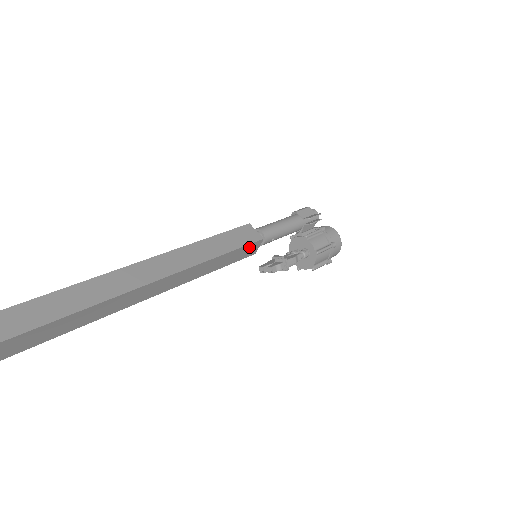
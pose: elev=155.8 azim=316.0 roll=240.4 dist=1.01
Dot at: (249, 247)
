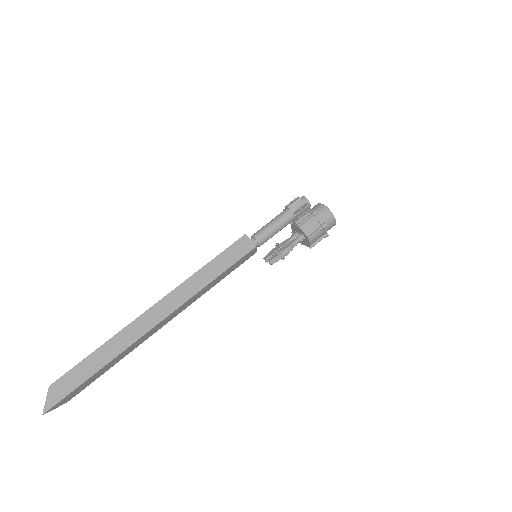
Dot at: (246, 255)
